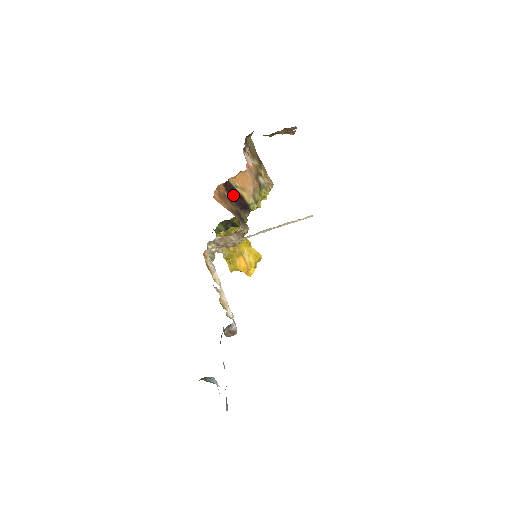
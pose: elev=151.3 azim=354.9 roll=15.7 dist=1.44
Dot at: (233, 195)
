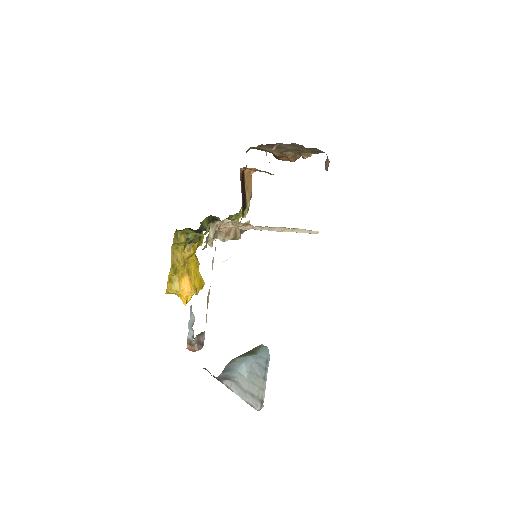
Dot at: (242, 188)
